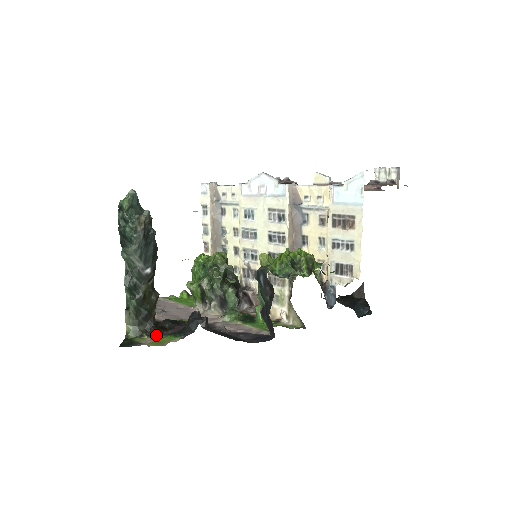
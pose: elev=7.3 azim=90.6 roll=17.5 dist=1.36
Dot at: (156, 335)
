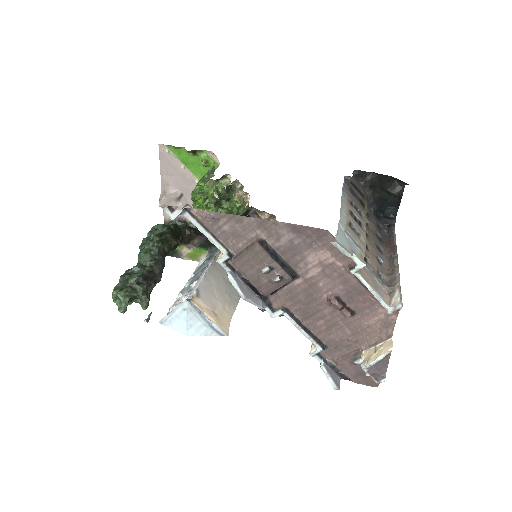
Dot at: (188, 244)
